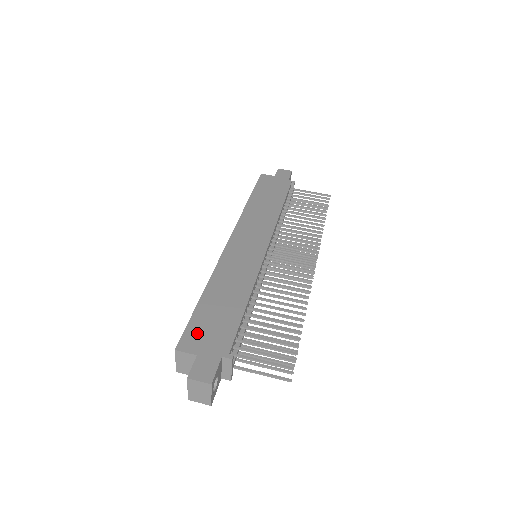
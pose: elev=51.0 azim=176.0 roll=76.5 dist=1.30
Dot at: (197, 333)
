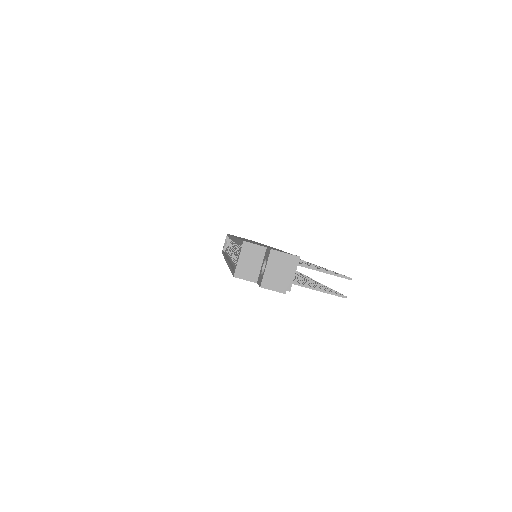
Dot at: occluded
